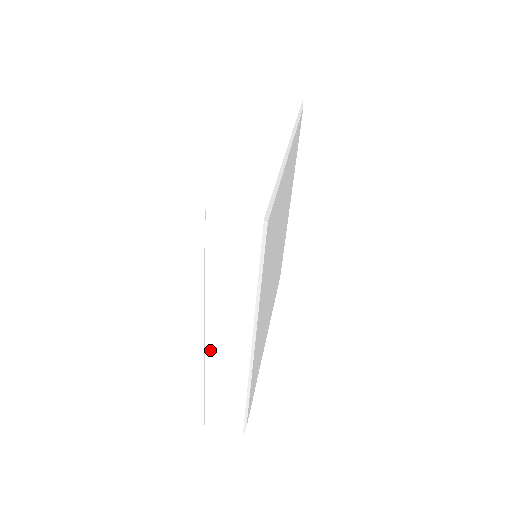
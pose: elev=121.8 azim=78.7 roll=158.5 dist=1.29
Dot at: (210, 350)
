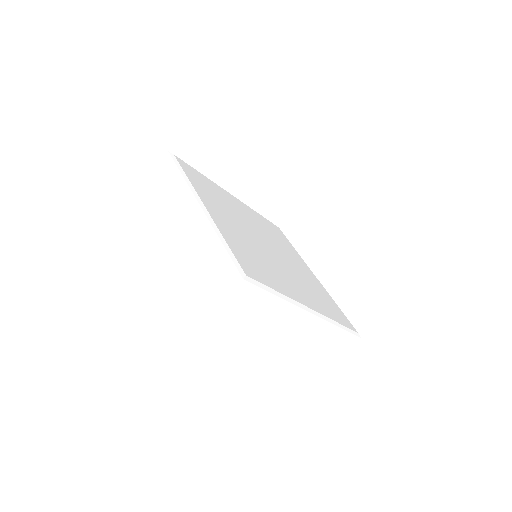
Dot at: (296, 335)
